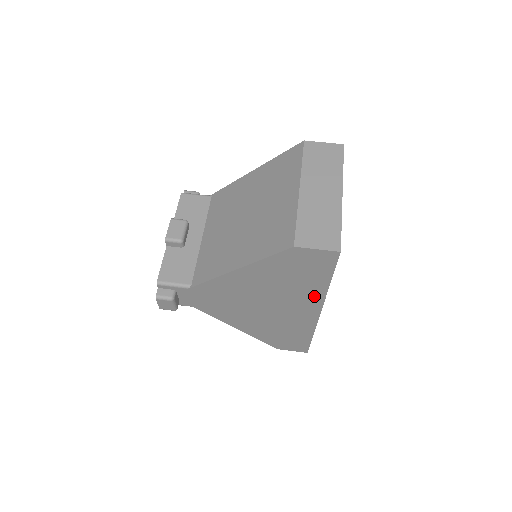
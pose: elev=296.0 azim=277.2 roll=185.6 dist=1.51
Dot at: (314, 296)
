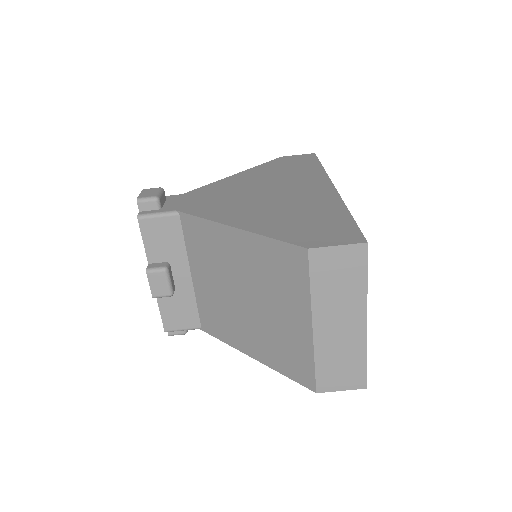
Dot at: occluded
